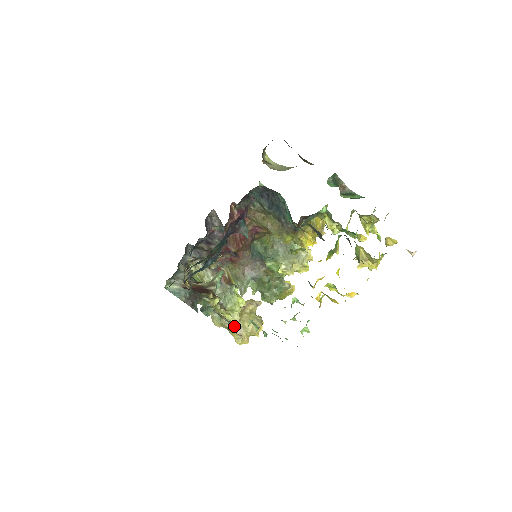
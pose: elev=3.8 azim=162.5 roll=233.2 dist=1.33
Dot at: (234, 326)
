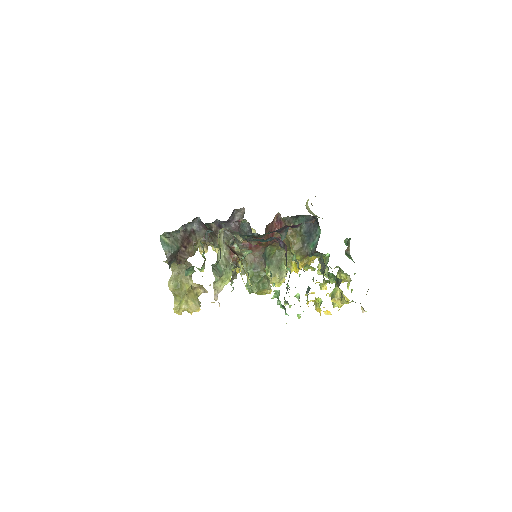
Dot at: (232, 290)
